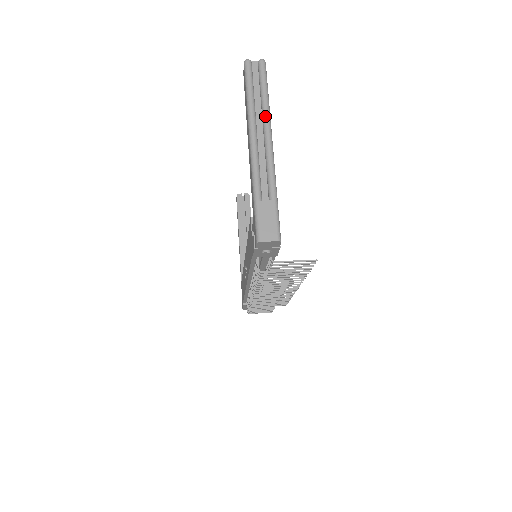
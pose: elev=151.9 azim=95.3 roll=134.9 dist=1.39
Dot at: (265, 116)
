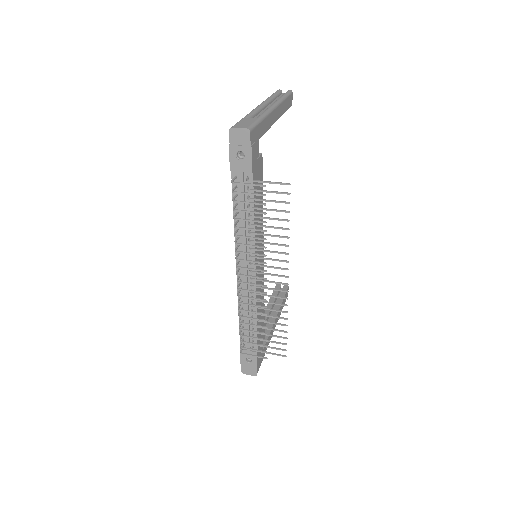
Dot at: (277, 100)
